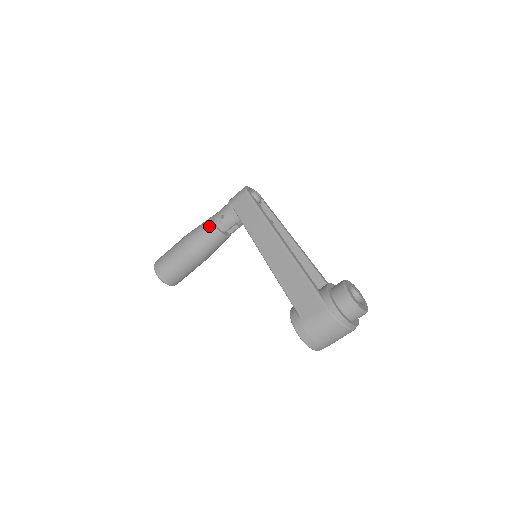
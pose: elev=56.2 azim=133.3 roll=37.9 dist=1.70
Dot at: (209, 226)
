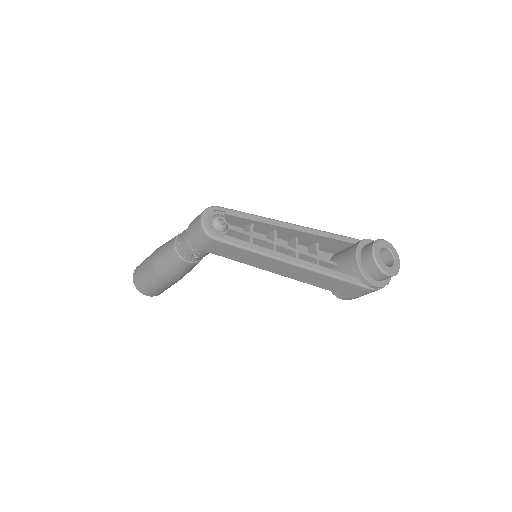
Dot at: (185, 265)
